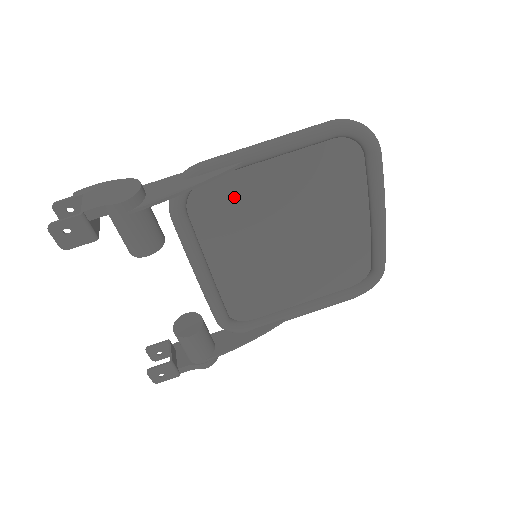
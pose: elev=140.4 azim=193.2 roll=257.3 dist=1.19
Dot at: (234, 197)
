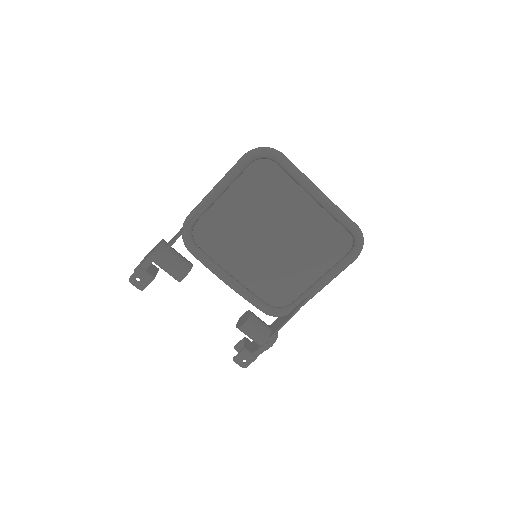
Dot at: (218, 225)
